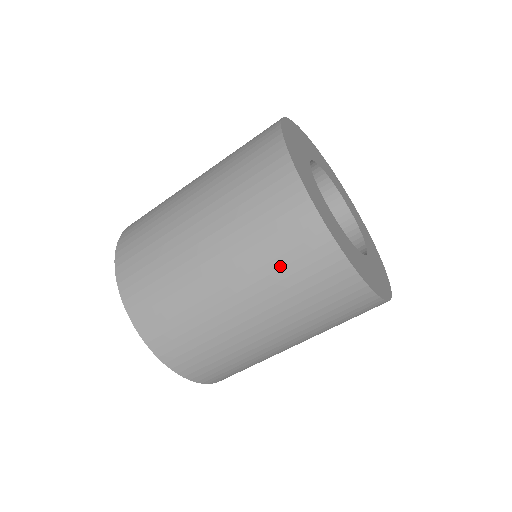
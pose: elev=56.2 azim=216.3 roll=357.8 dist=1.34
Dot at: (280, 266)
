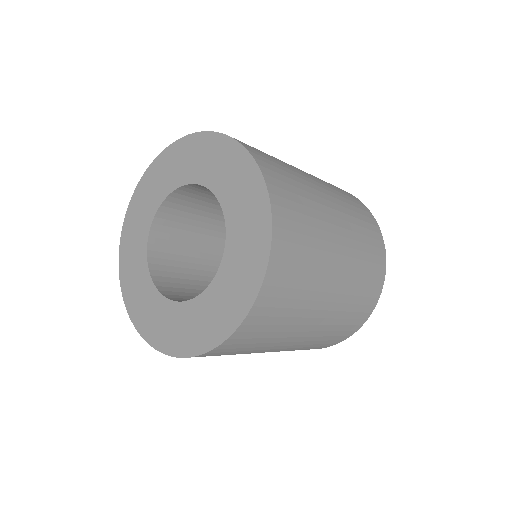
Dot at: (361, 225)
